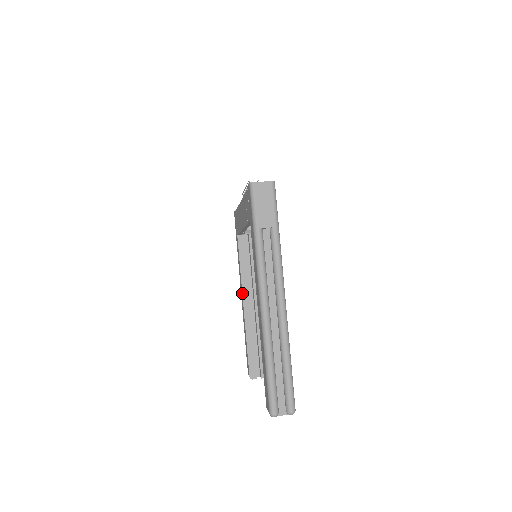
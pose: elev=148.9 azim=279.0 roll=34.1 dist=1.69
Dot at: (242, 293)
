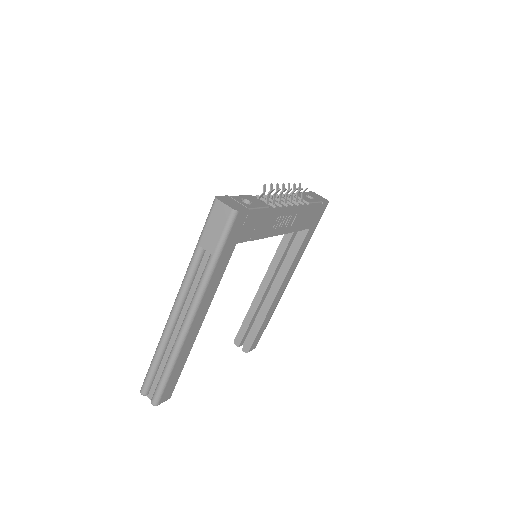
Dot at: (266, 272)
